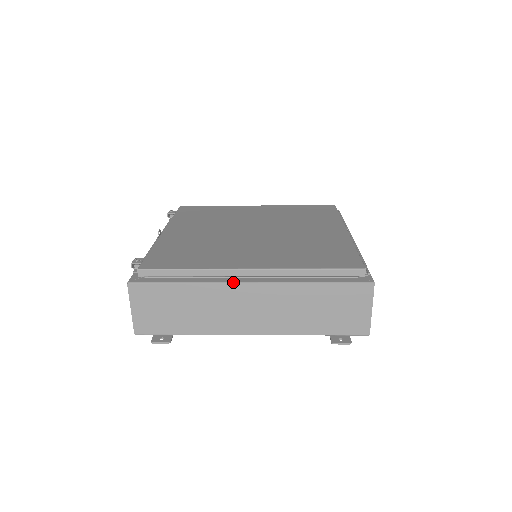
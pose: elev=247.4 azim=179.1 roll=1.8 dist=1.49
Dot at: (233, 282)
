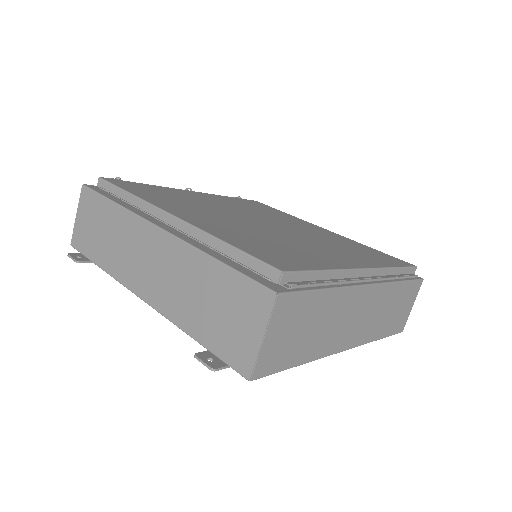
Dot at: (147, 219)
